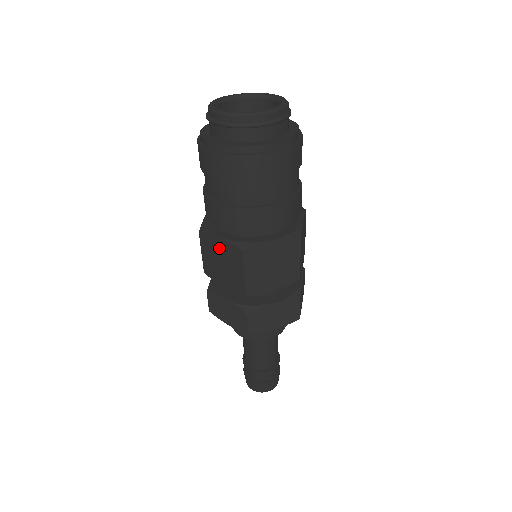
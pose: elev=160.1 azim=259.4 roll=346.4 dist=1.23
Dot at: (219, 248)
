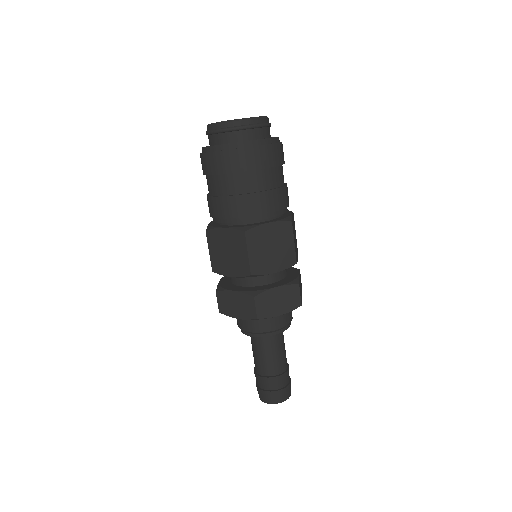
Dot at: (224, 239)
